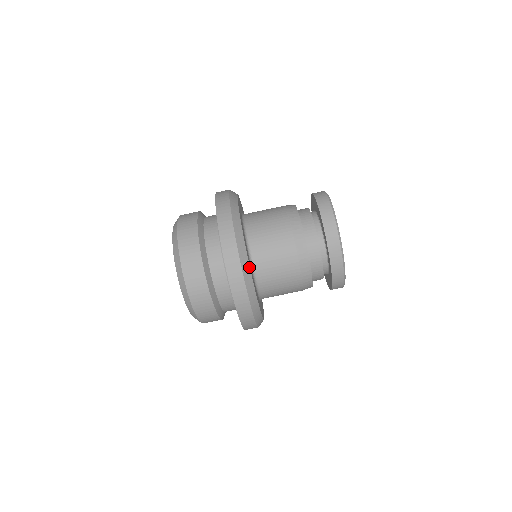
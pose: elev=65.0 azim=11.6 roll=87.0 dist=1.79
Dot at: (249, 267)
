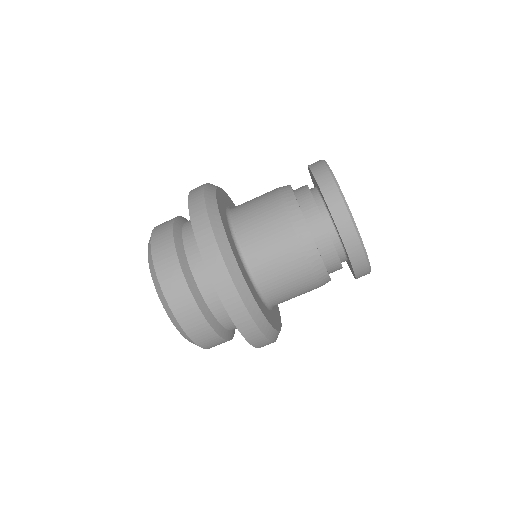
Dot at: (242, 276)
